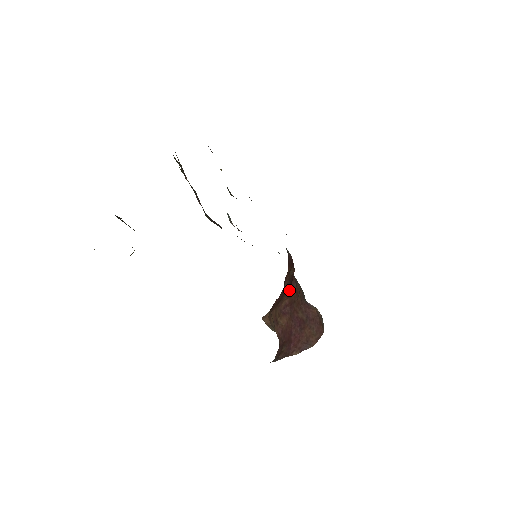
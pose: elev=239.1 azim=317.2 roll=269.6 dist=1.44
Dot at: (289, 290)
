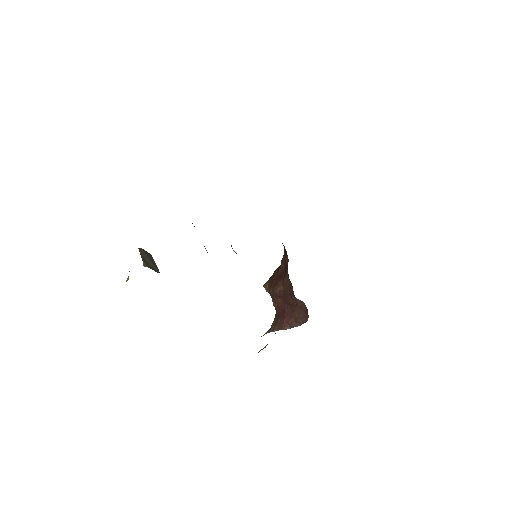
Dot at: (283, 278)
